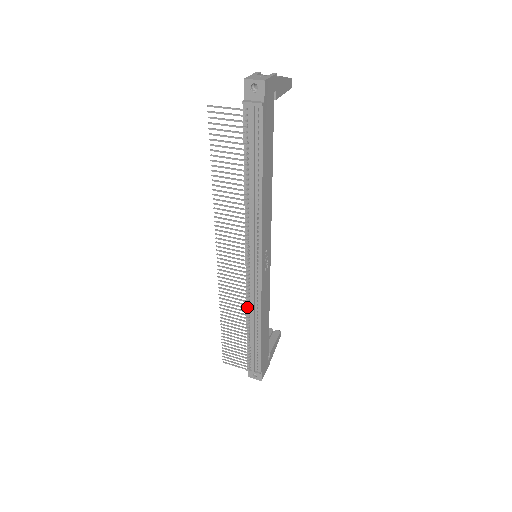
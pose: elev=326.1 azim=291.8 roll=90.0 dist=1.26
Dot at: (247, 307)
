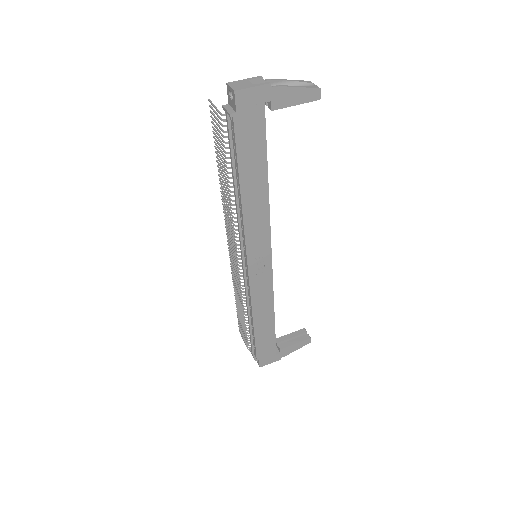
Dot at: (243, 297)
